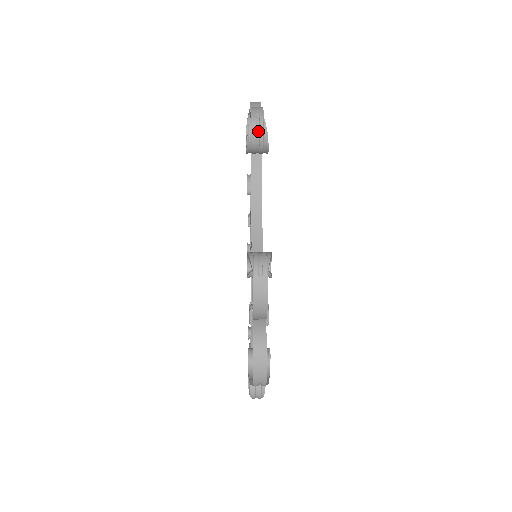
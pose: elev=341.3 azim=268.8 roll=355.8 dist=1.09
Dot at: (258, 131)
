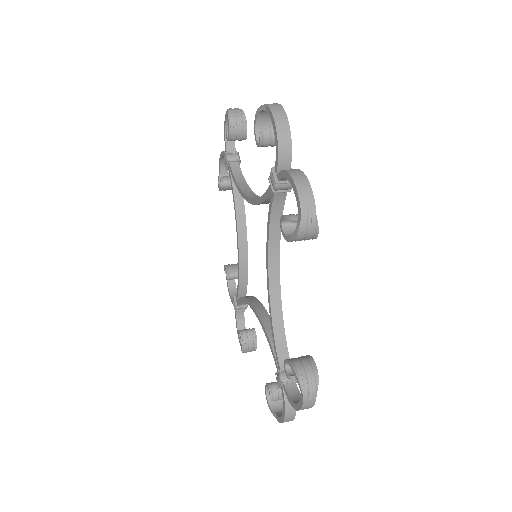
Dot at: (236, 112)
